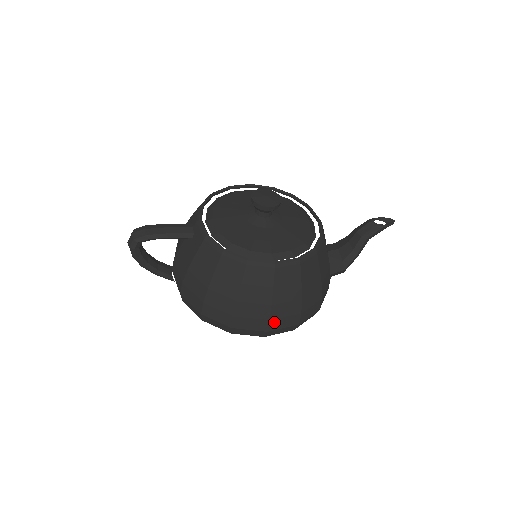
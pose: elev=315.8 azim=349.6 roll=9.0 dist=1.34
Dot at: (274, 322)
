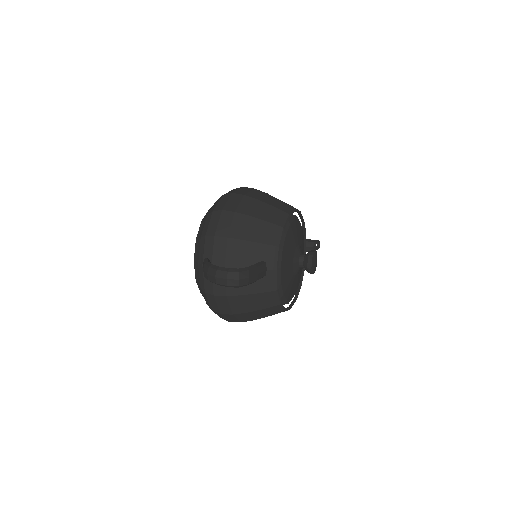
Dot at: occluded
